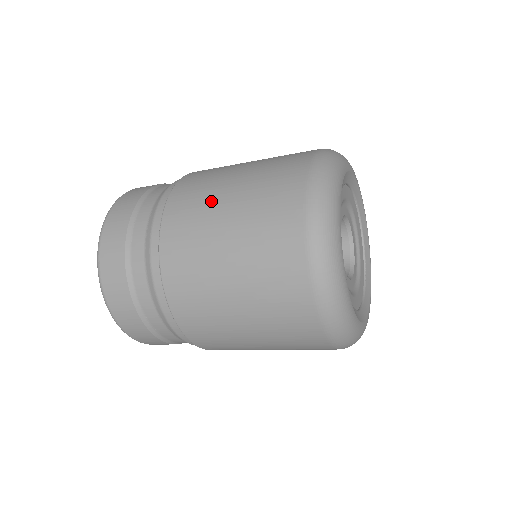
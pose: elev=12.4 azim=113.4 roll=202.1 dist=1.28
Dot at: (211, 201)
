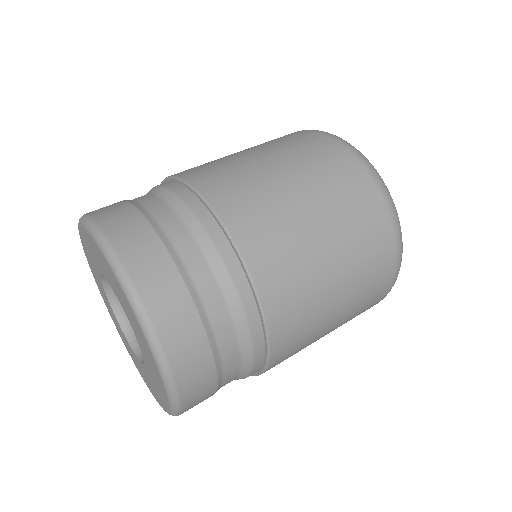
Dot at: (281, 202)
